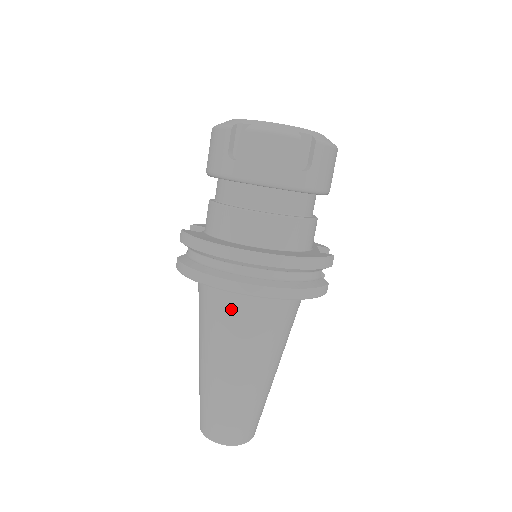
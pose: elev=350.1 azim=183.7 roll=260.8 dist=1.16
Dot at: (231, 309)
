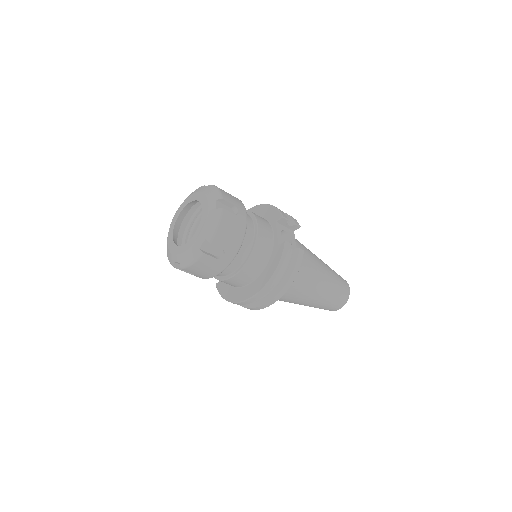
Dot at: occluded
